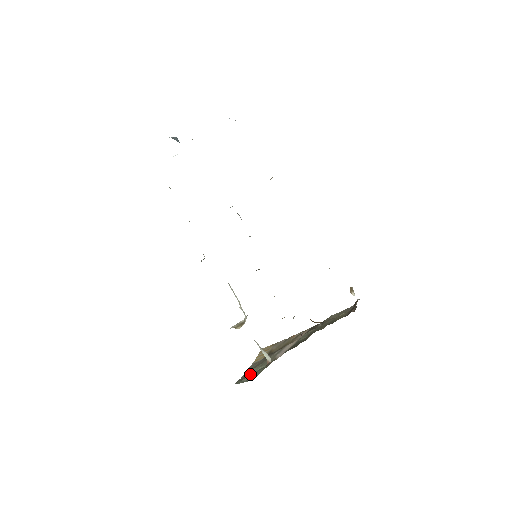
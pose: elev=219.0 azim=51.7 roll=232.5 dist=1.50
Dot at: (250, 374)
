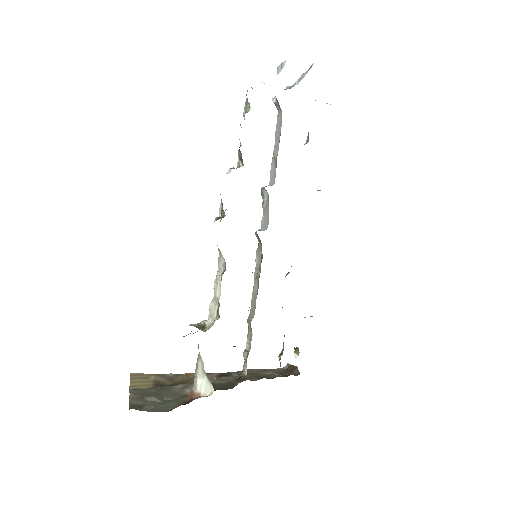
Dot at: (152, 402)
